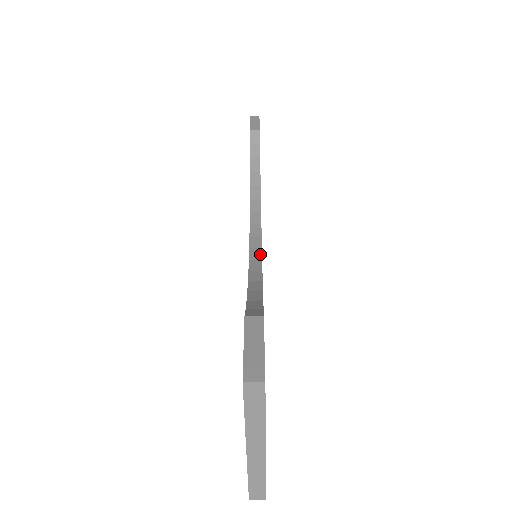
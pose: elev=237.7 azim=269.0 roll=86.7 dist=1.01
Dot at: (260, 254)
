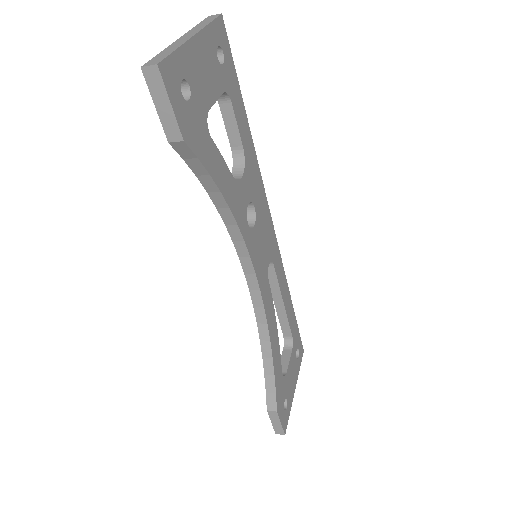
Dot at: (261, 300)
